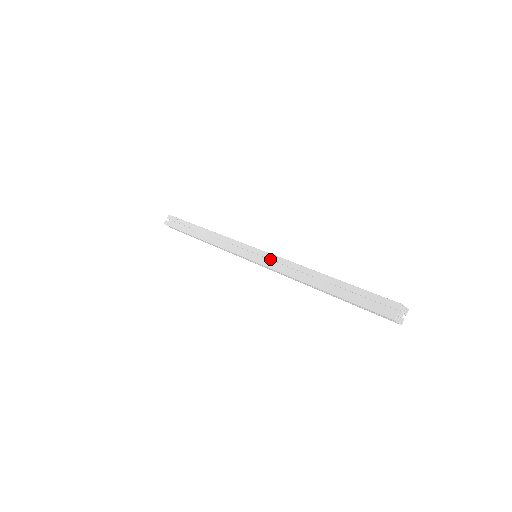
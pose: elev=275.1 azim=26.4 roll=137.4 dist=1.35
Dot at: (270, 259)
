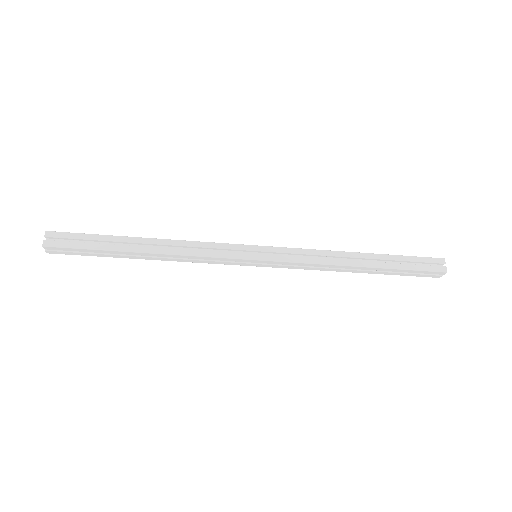
Dot at: (288, 253)
